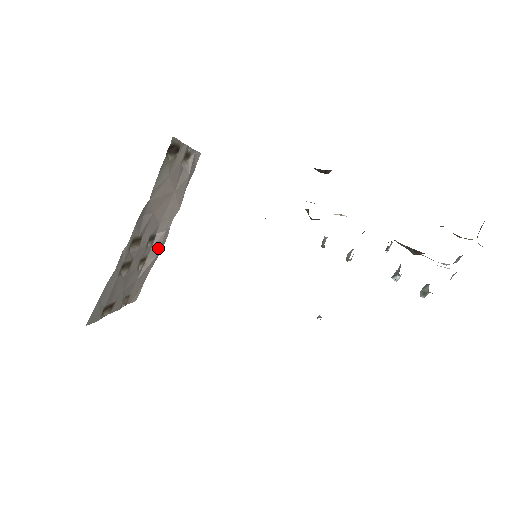
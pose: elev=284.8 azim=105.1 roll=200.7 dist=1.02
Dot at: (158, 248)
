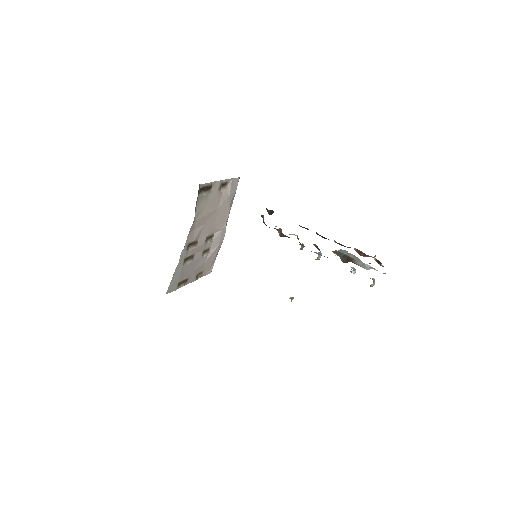
Dot at: (218, 241)
